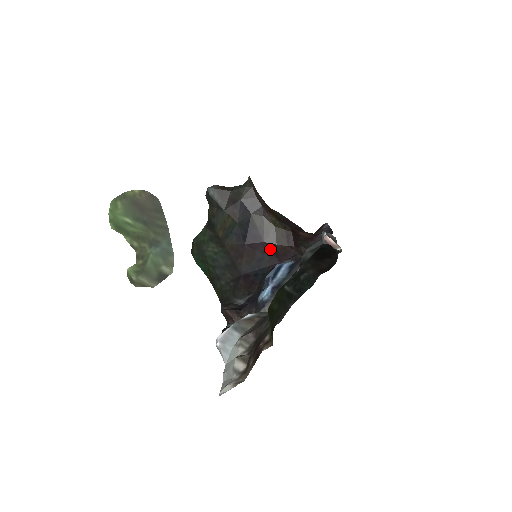
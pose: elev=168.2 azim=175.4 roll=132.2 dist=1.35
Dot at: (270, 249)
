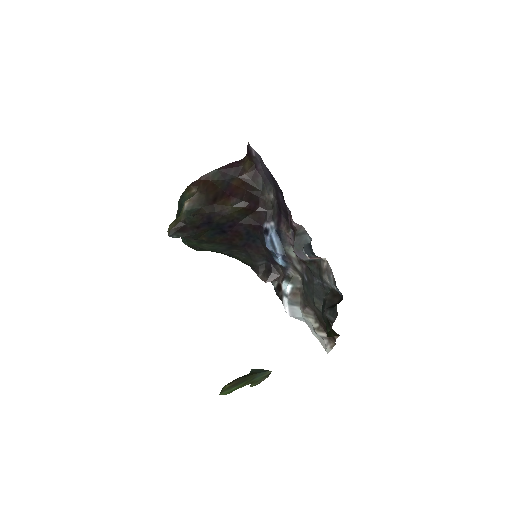
Dot at: (247, 224)
